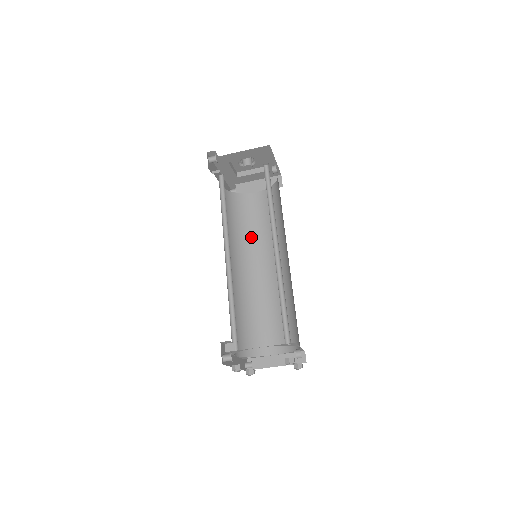
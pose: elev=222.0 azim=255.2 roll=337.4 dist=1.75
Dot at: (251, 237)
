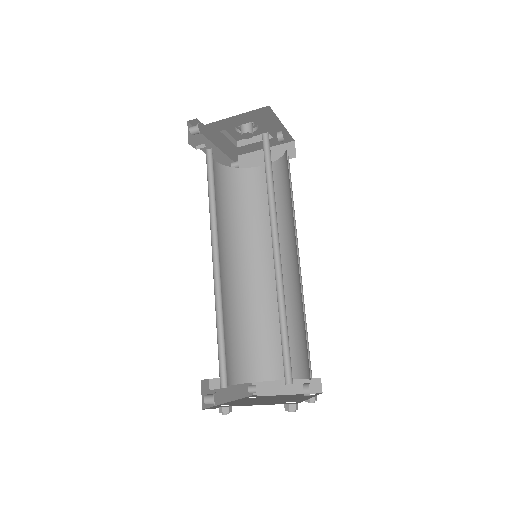
Dot at: (256, 226)
